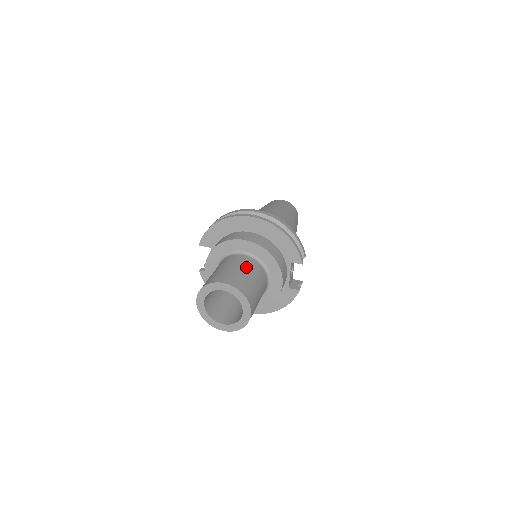
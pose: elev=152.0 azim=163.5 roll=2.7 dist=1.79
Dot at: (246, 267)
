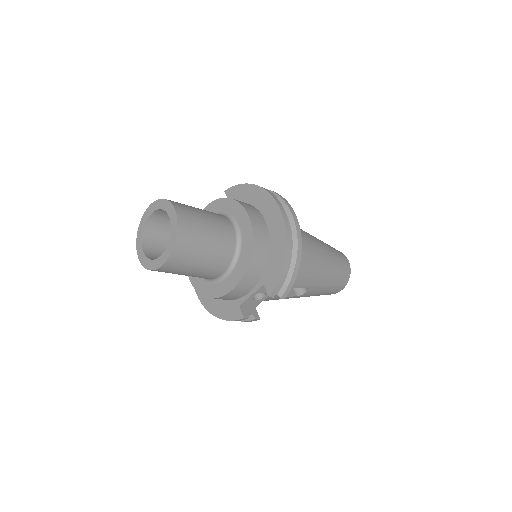
Dot at: (218, 232)
